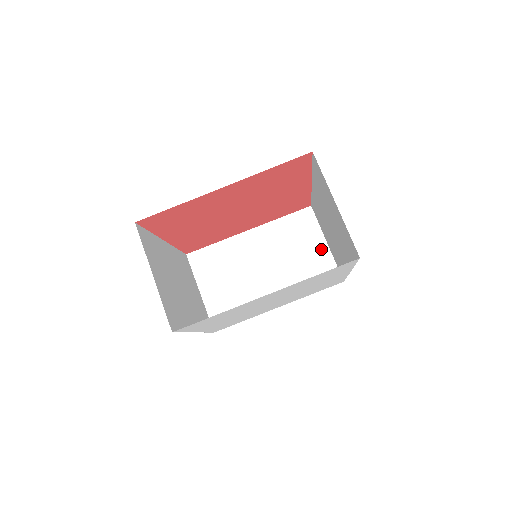
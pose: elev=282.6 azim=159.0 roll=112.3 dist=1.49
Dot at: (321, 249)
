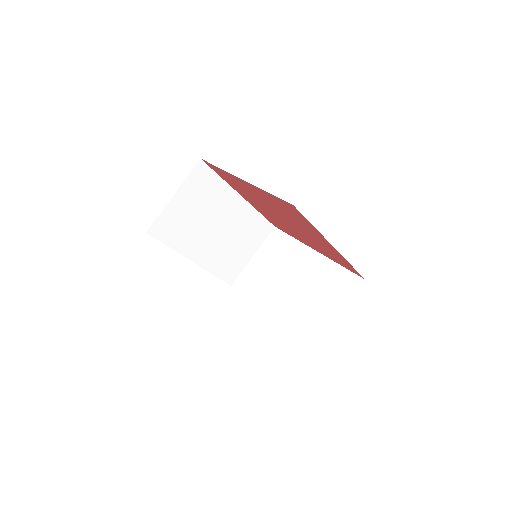
Dot at: (248, 256)
